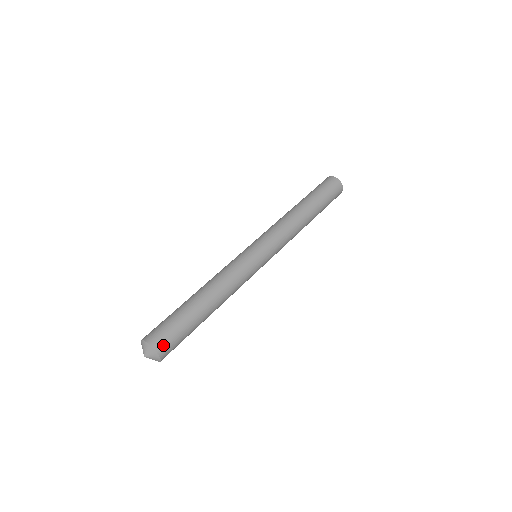
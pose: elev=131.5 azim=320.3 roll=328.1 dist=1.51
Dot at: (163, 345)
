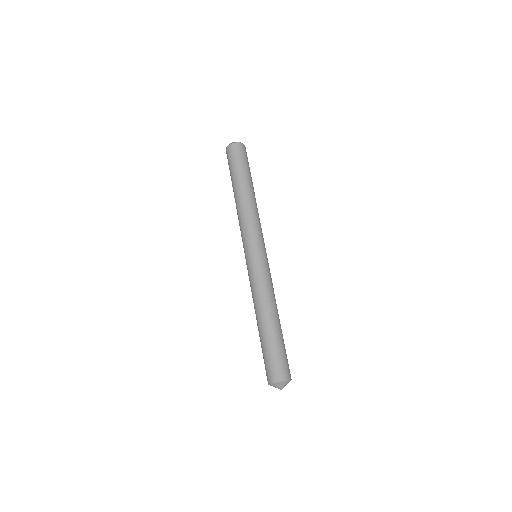
Dot at: occluded
